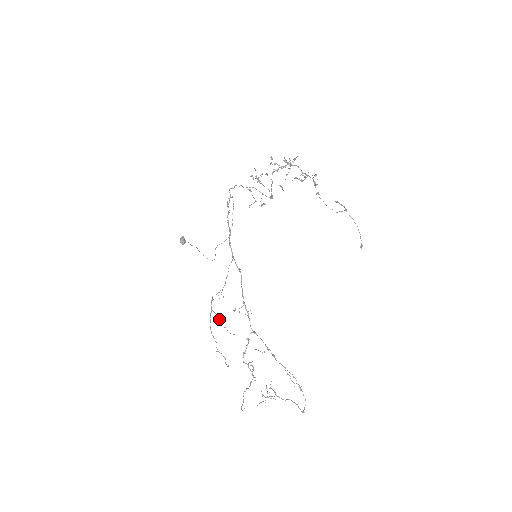
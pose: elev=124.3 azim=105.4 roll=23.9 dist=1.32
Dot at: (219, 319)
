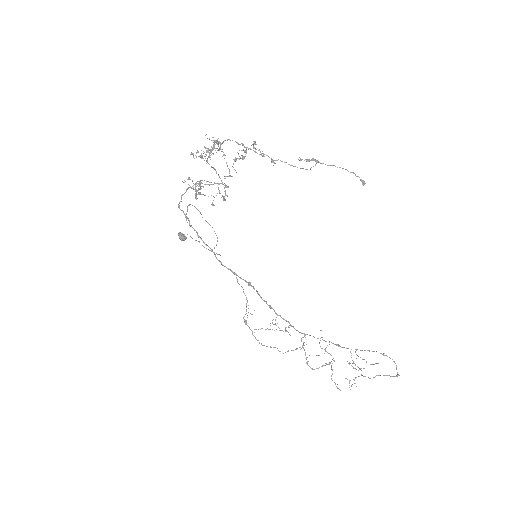
Dot at: occluded
